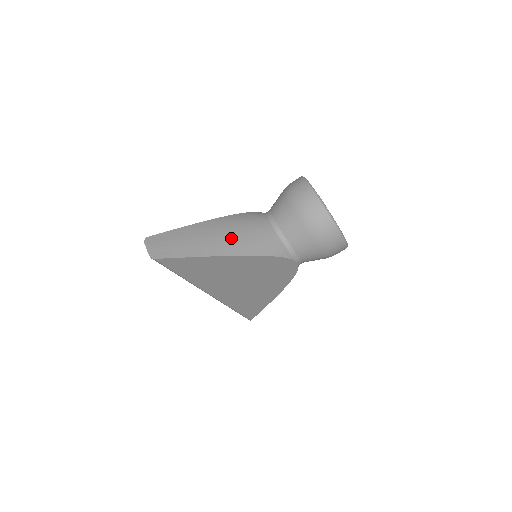
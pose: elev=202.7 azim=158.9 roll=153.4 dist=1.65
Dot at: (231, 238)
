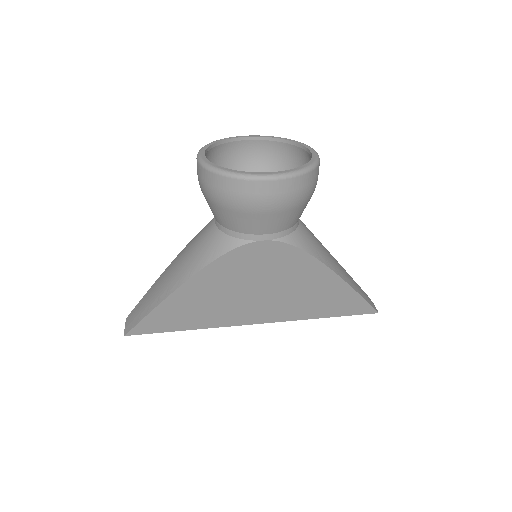
Dot at: (178, 269)
